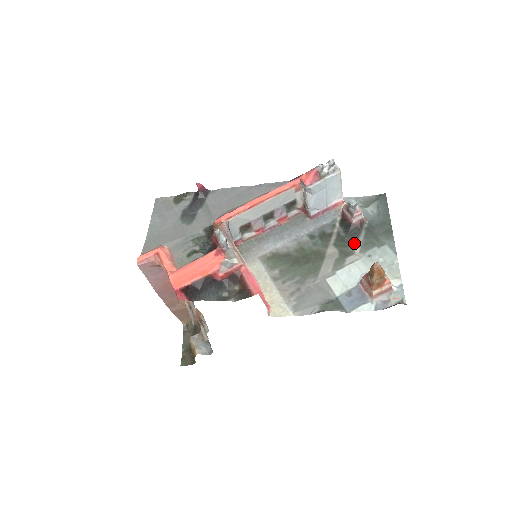
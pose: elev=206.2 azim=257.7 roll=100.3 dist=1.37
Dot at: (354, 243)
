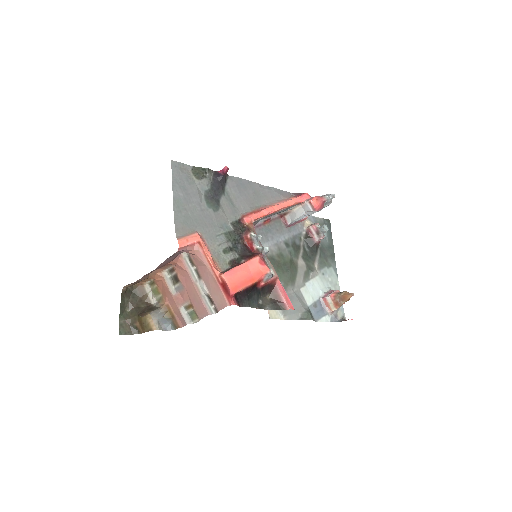
Dot at: (314, 260)
